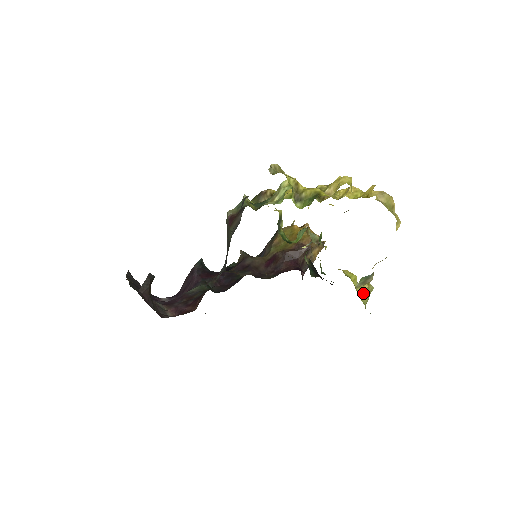
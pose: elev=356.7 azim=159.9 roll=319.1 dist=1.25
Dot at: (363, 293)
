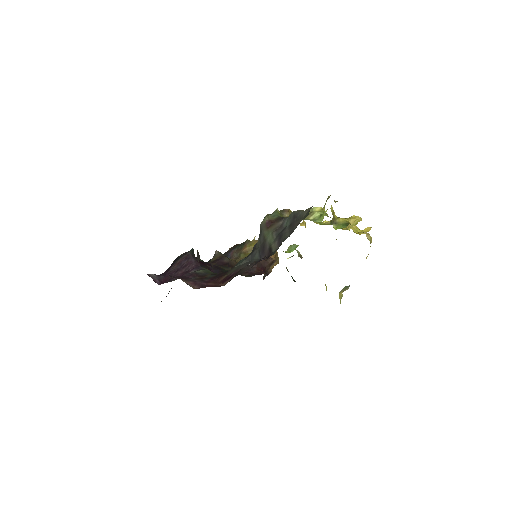
Dot at: (340, 297)
